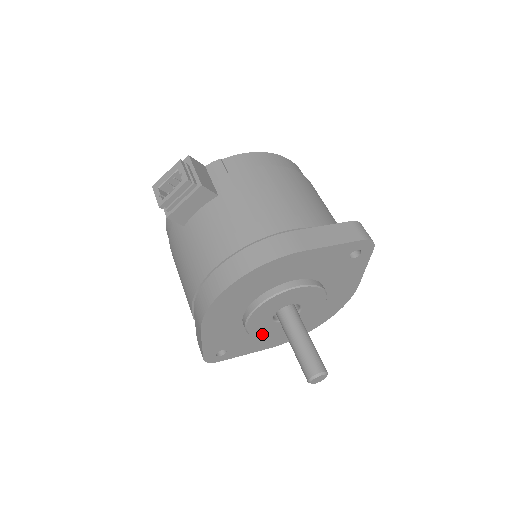
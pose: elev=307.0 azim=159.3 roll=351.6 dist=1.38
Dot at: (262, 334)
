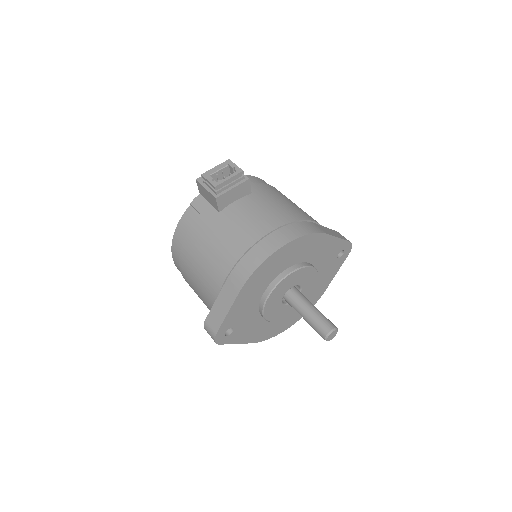
Dot at: (268, 314)
